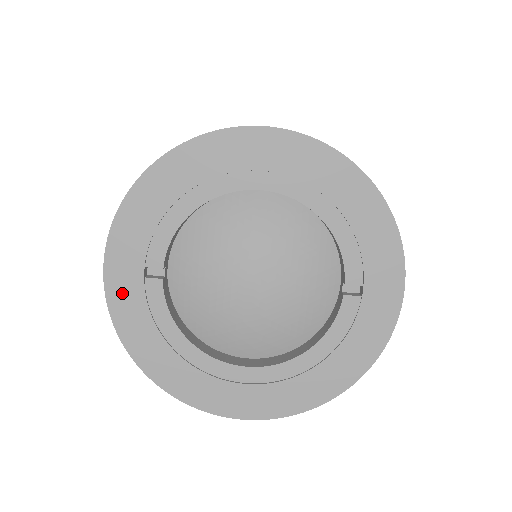
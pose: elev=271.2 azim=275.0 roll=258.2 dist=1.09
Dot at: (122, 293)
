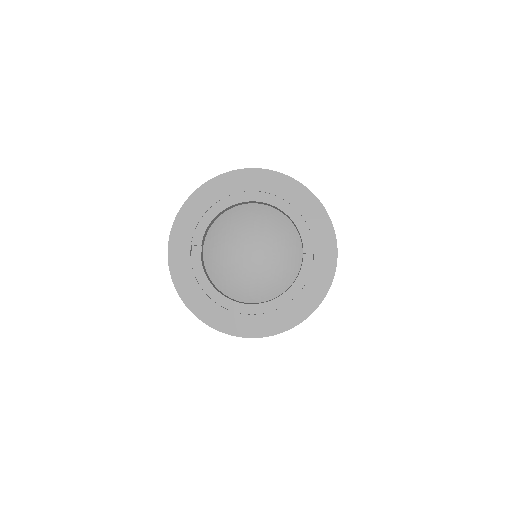
Dot at: (178, 260)
